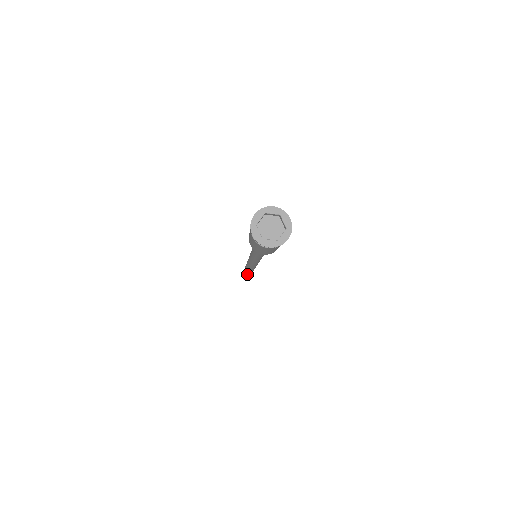
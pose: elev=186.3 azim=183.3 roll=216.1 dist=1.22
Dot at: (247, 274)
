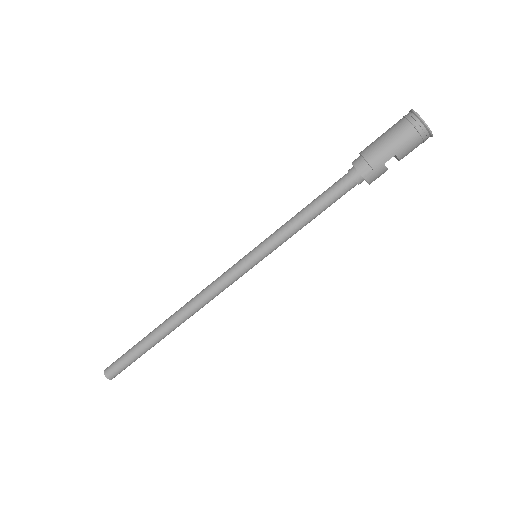
Dot at: (110, 367)
